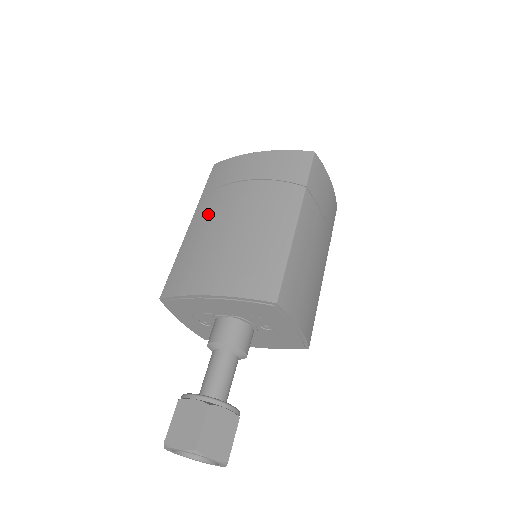
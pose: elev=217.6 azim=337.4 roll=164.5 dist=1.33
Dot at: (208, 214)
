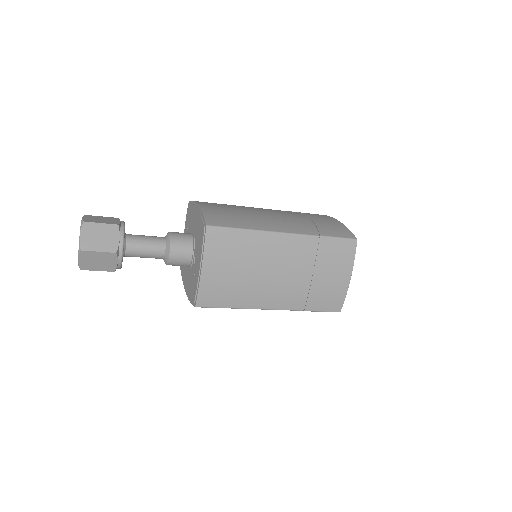
Dot at: occluded
